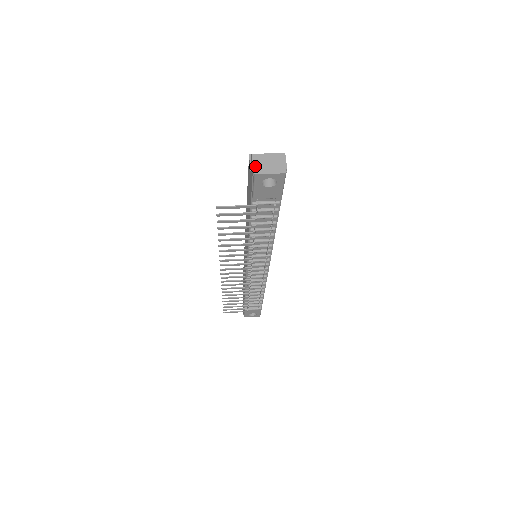
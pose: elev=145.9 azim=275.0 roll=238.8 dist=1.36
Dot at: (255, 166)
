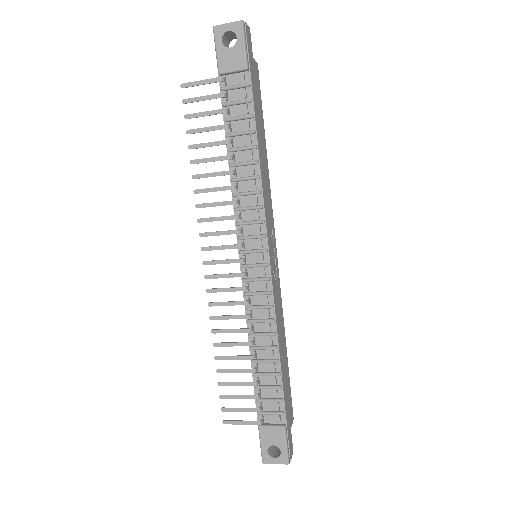
Dot at: occluded
